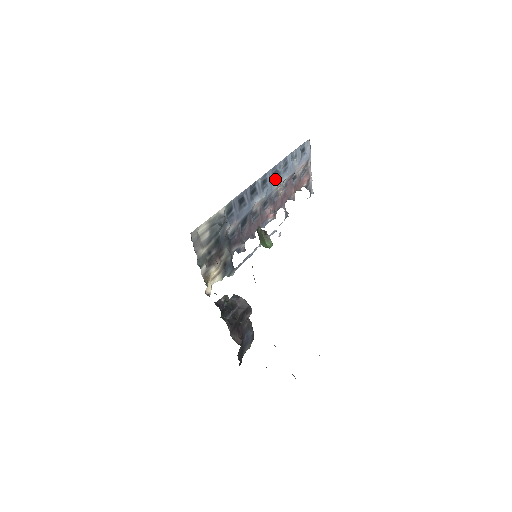
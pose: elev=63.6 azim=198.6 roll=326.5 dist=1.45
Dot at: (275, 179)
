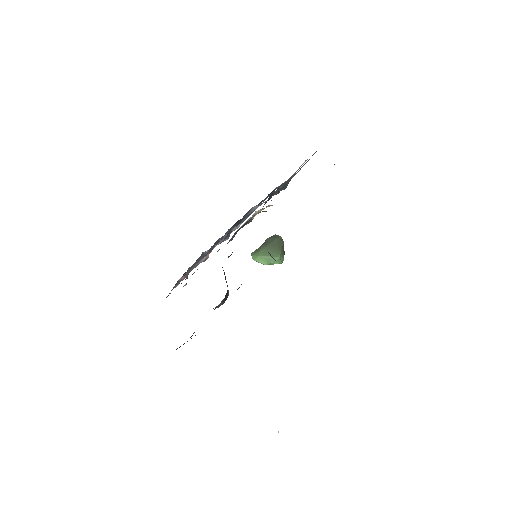
Dot at: occluded
